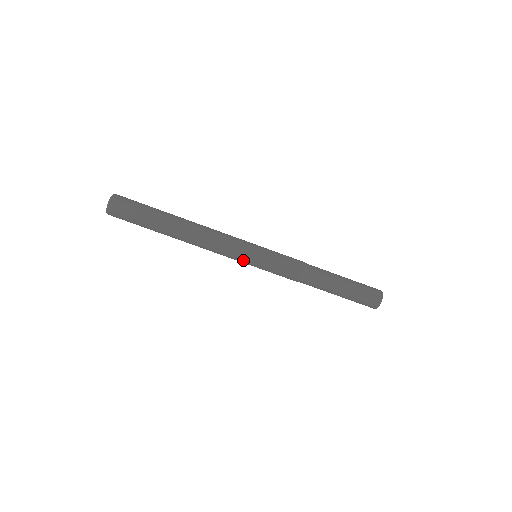
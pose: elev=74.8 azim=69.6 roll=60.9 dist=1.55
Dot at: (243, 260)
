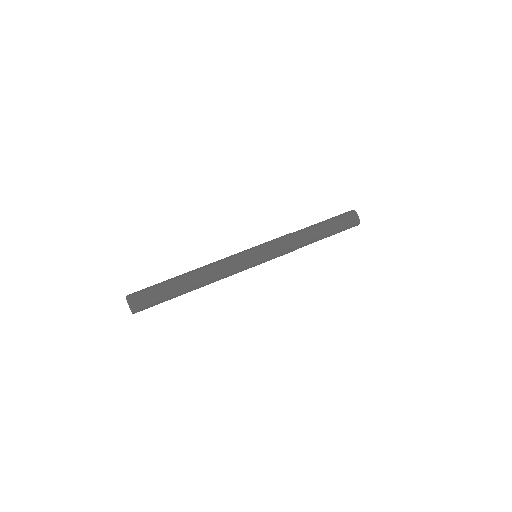
Dot at: (247, 256)
